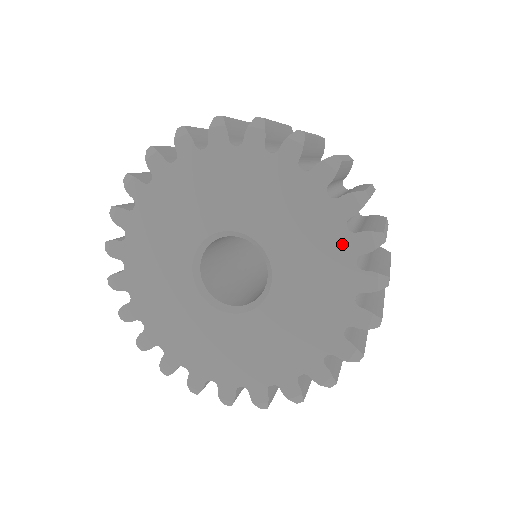
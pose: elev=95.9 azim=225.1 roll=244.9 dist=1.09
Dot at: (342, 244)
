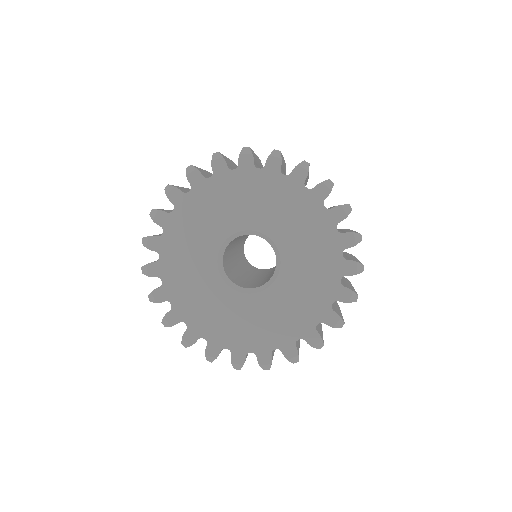
Dot at: (321, 309)
